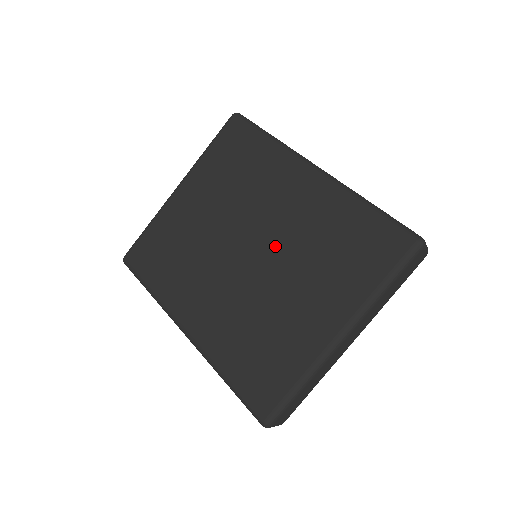
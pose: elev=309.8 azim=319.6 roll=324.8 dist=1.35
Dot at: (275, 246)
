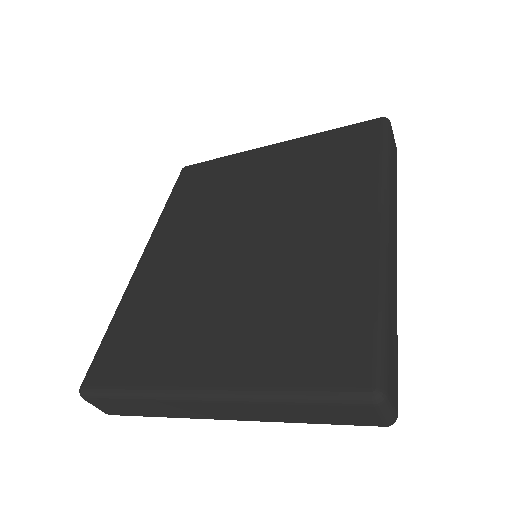
Dot at: (266, 256)
